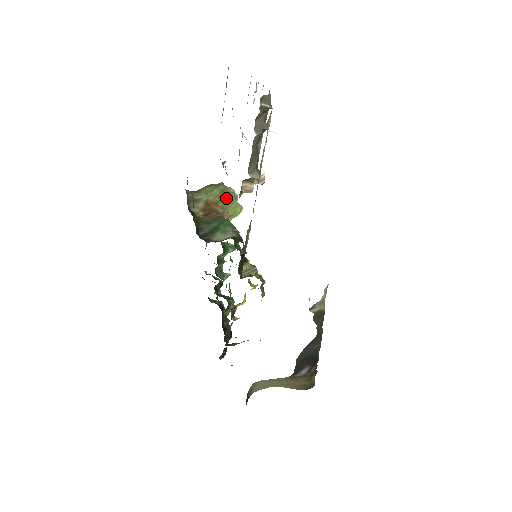
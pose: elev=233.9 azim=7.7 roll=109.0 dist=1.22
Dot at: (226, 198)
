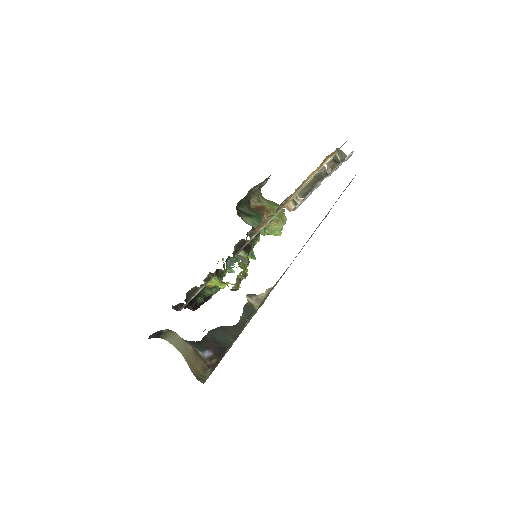
Dot at: (277, 216)
